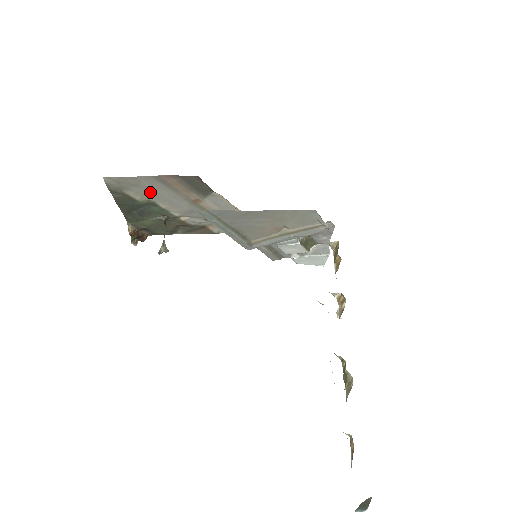
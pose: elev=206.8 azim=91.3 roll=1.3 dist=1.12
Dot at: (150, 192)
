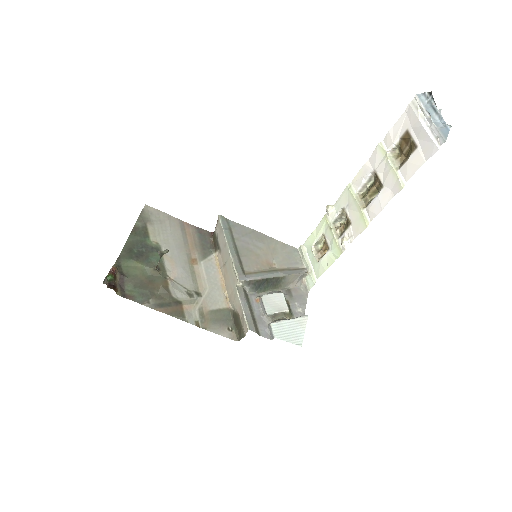
Dot at: (166, 234)
